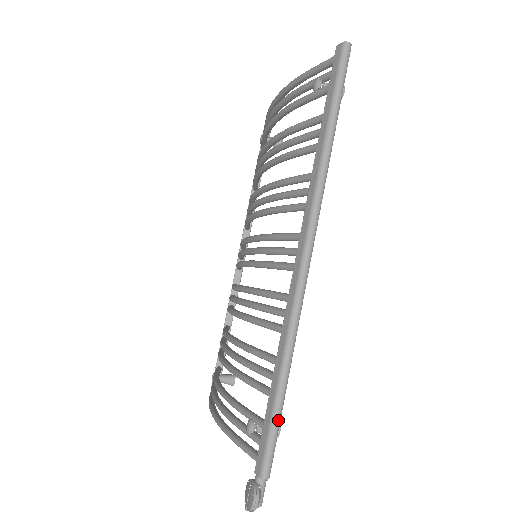
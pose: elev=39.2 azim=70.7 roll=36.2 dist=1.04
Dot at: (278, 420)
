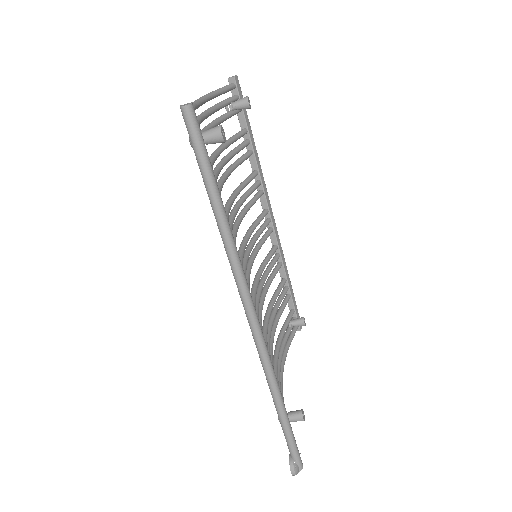
Dot at: (286, 427)
